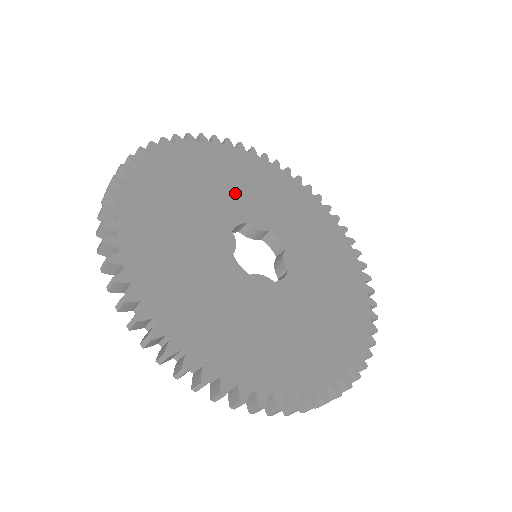
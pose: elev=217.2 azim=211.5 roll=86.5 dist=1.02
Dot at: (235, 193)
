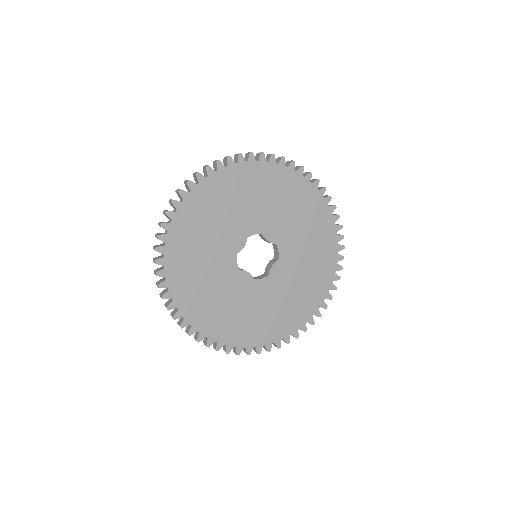
Dot at: (268, 210)
